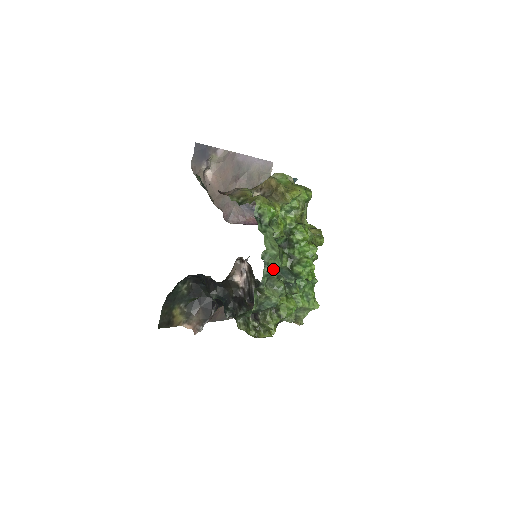
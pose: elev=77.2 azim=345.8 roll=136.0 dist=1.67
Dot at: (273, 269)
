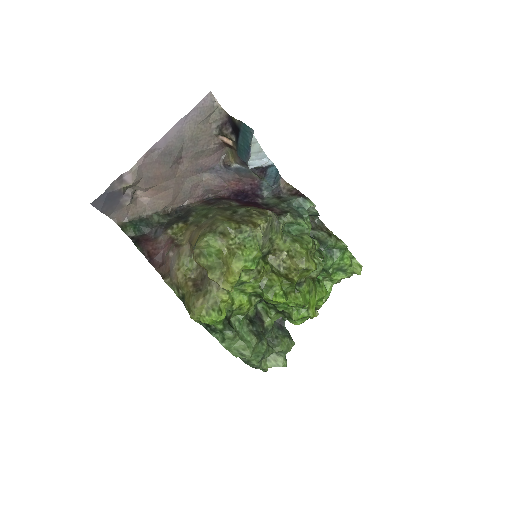
Dot at: (258, 360)
